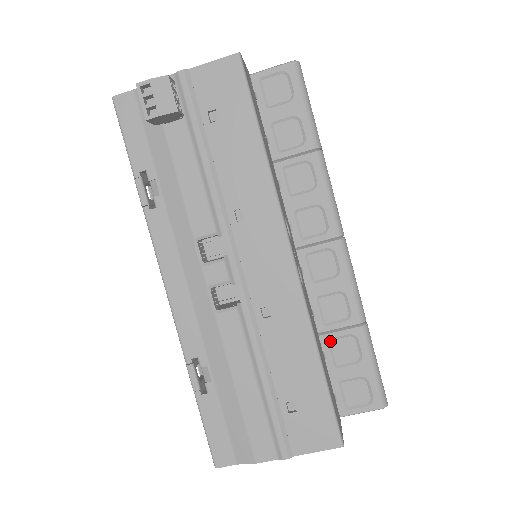
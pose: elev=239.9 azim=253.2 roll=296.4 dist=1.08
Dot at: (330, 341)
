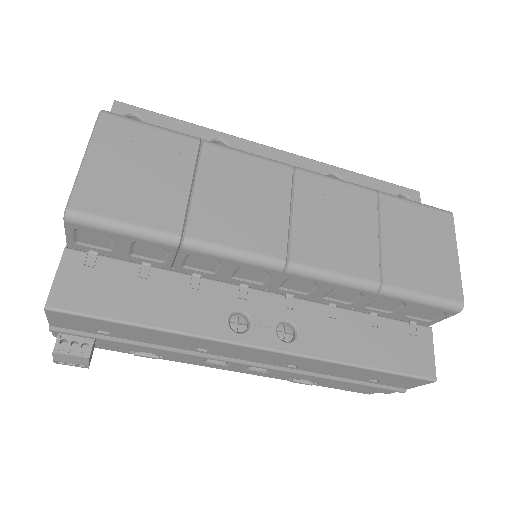
Dot at: (367, 306)
